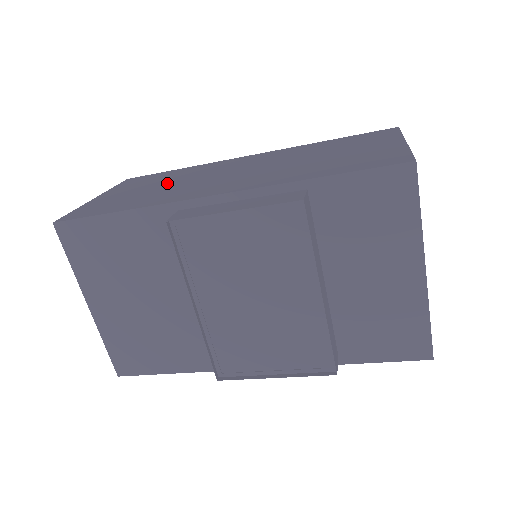
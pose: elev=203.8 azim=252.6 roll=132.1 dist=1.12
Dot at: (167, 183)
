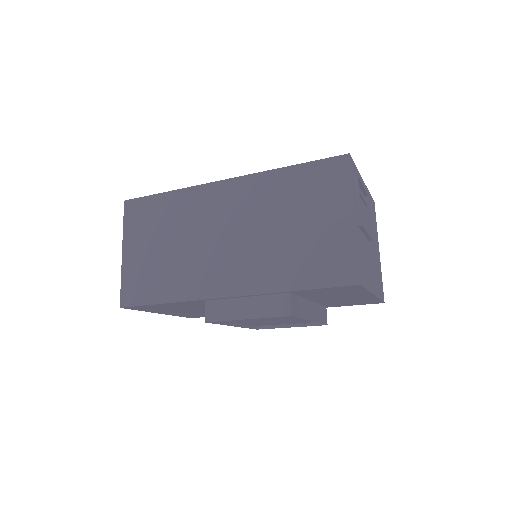
Dot at: (173, 241)
